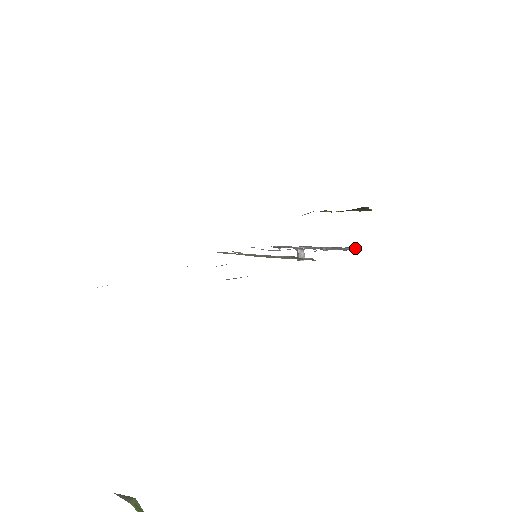
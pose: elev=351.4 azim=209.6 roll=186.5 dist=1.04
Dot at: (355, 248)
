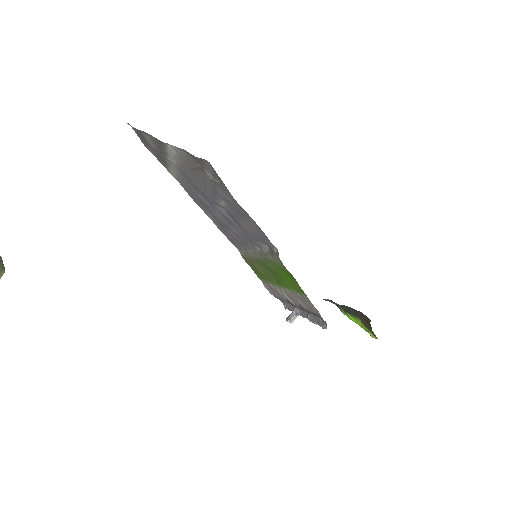
Dot at: occluded
